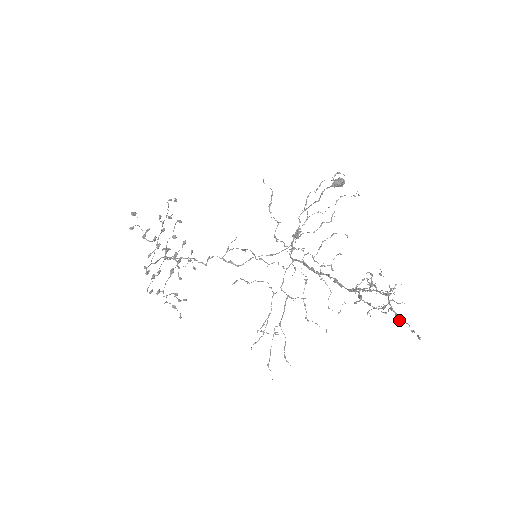
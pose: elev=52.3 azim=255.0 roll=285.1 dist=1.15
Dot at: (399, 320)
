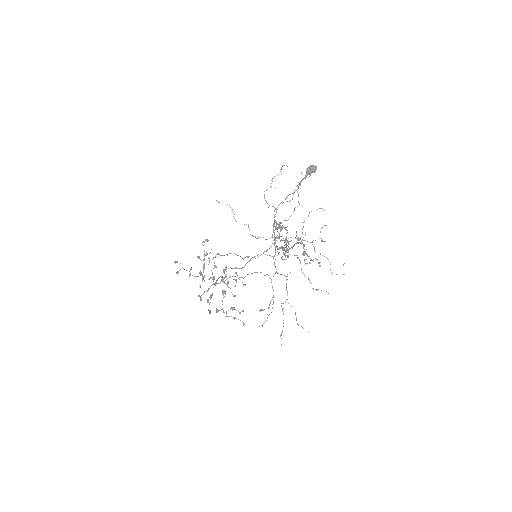
Dot at: (310, 258)
